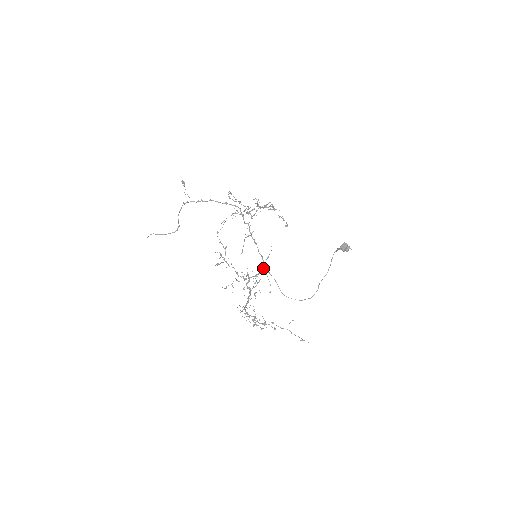
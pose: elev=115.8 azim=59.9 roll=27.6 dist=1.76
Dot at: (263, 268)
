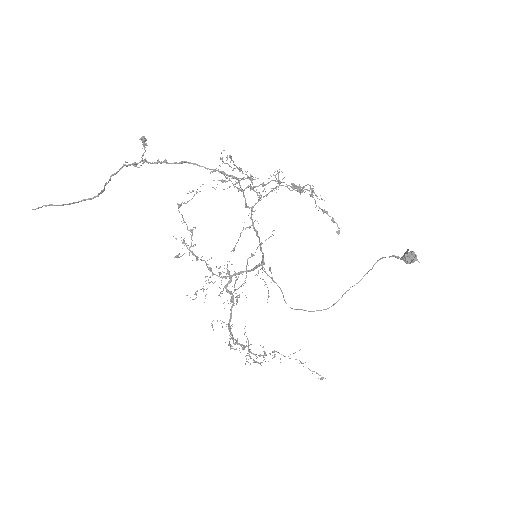
Dot at: occluded
